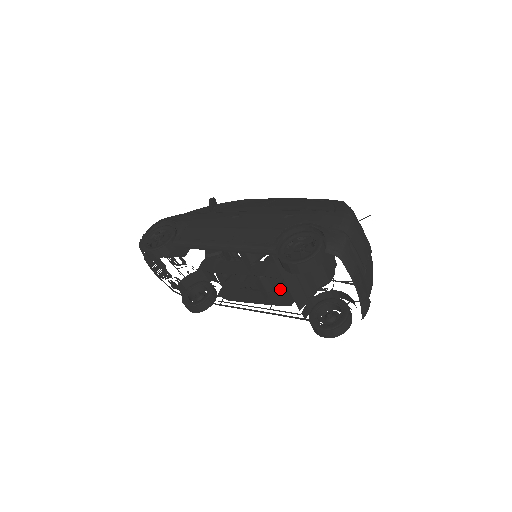
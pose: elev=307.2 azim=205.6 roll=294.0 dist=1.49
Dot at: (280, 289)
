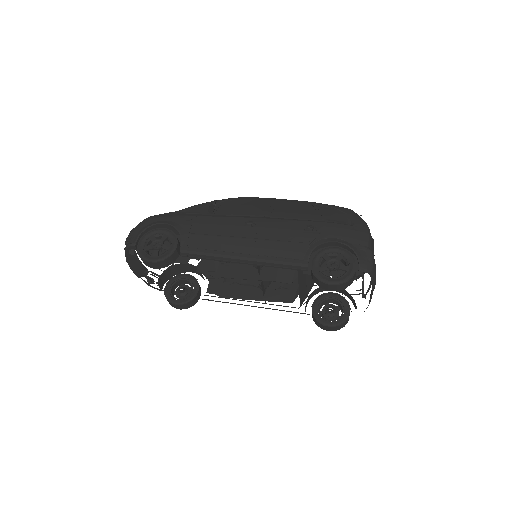
Dot at: (275, 284)
